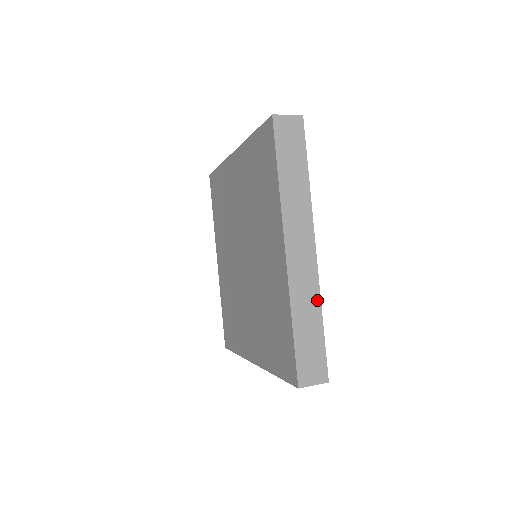
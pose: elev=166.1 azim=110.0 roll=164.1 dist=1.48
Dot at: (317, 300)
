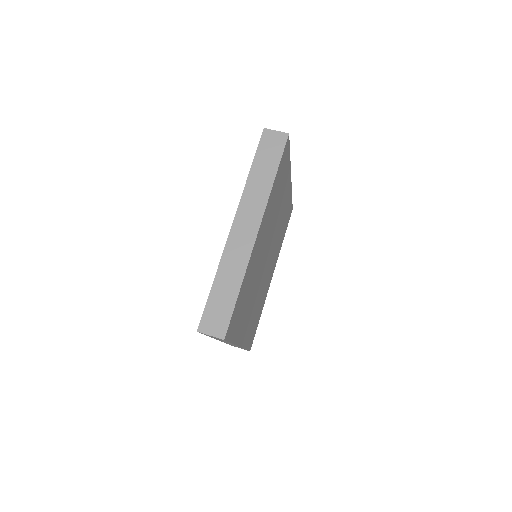
Dot at: occluded
